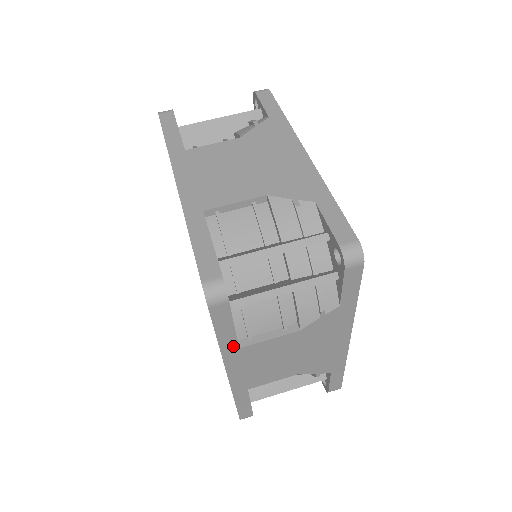
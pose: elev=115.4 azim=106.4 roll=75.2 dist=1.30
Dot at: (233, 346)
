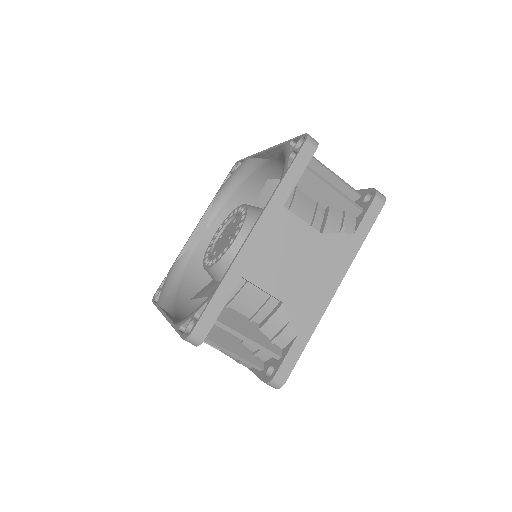
Dot at: occluded
